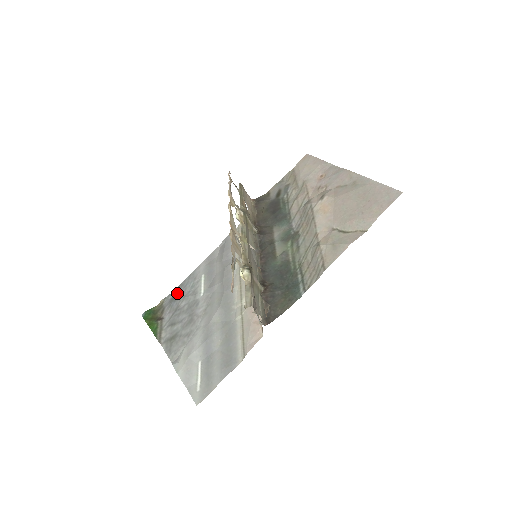
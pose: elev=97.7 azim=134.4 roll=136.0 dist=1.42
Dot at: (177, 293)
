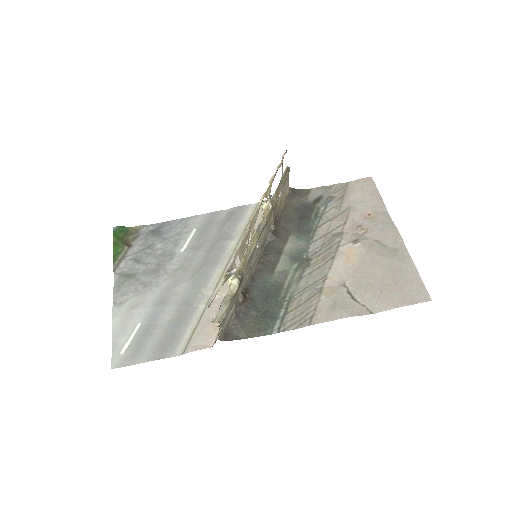
Dot at: (160, 229)
